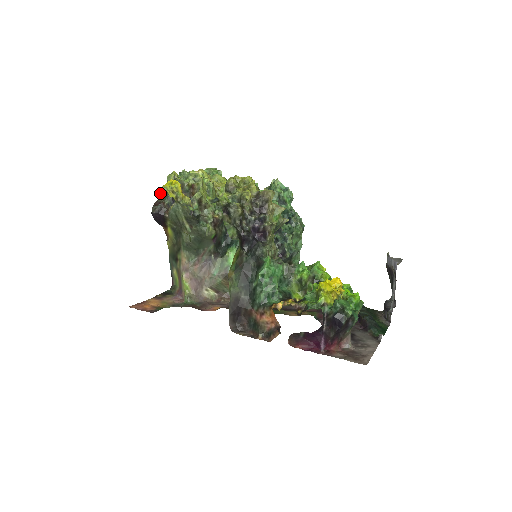
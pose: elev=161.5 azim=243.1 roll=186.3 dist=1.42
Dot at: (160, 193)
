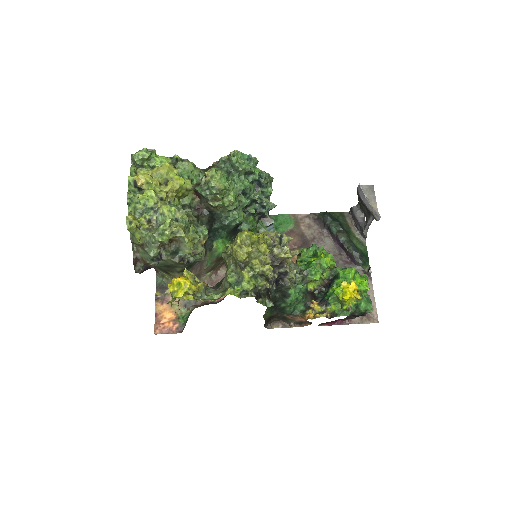
Dot at: occluded
